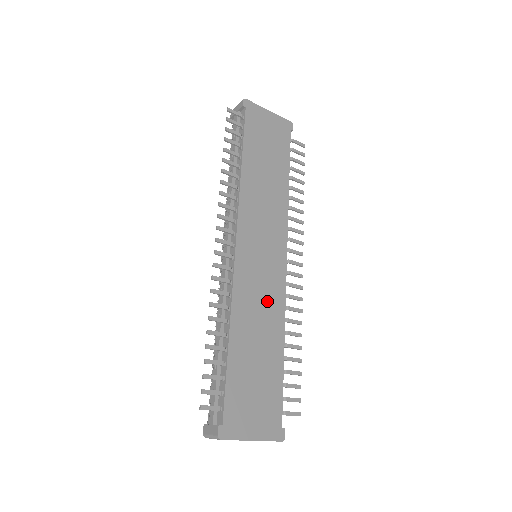
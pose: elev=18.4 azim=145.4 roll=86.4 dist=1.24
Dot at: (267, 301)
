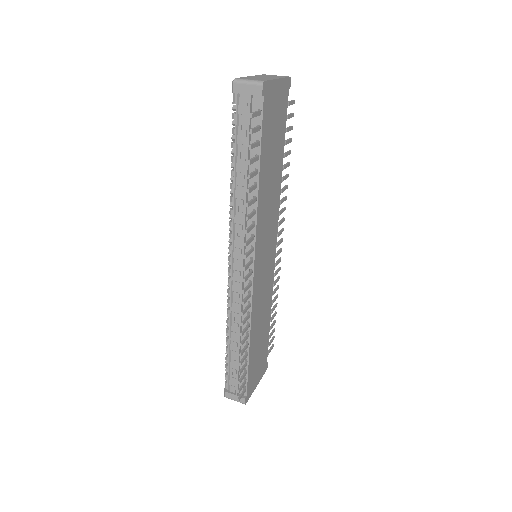
Dot at: (266, 294)
